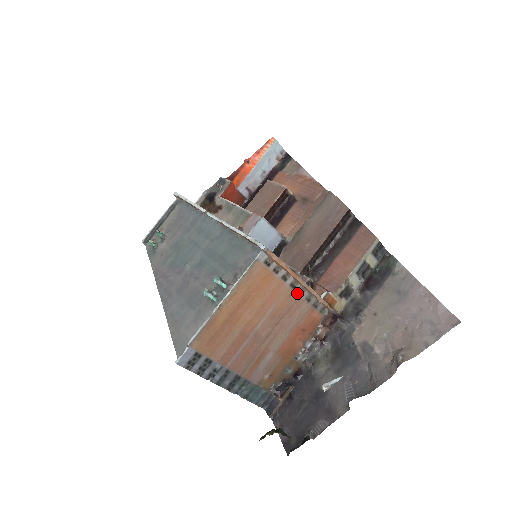
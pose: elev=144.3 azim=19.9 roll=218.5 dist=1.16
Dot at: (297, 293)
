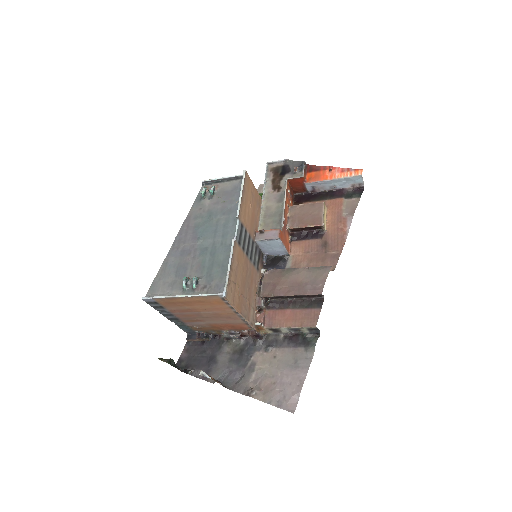
Dot at: (238, 315)
